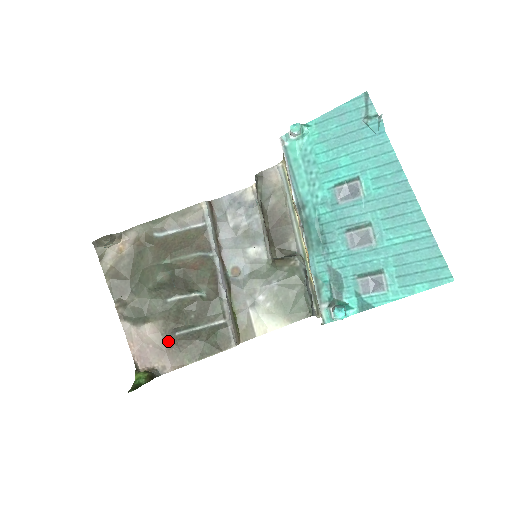
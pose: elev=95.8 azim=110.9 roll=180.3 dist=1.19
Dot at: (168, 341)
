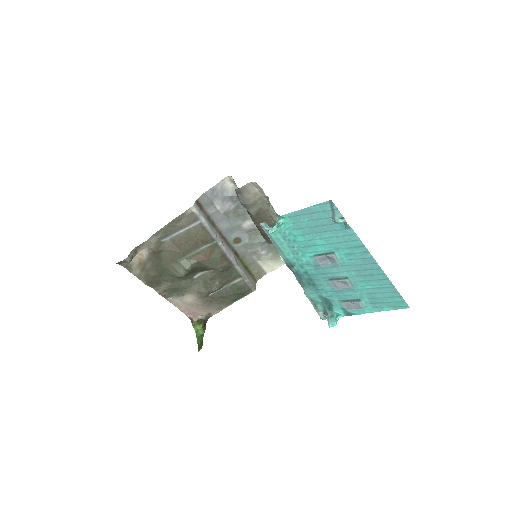
Dot at: (206, 301)
